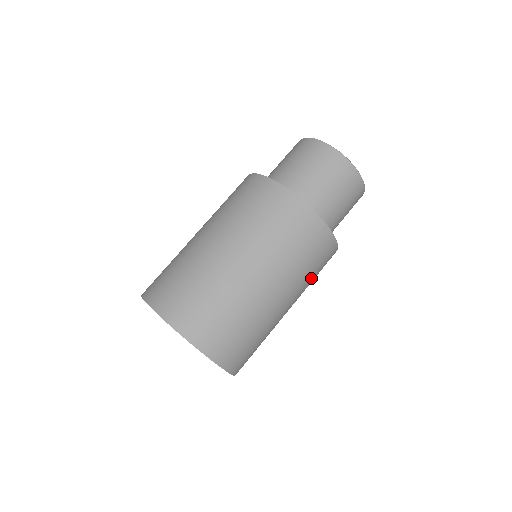
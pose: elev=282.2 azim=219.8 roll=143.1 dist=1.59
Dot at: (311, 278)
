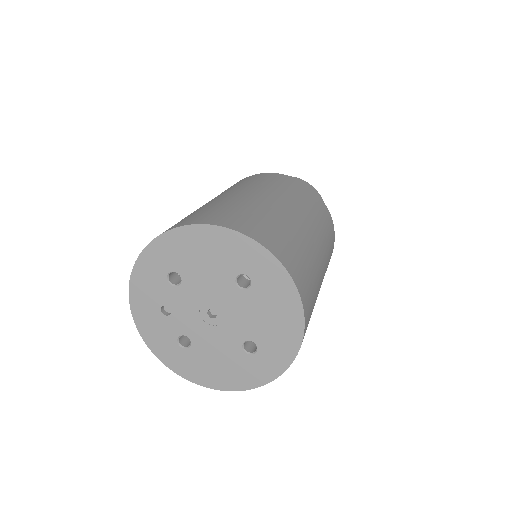
Dot at: occluded
